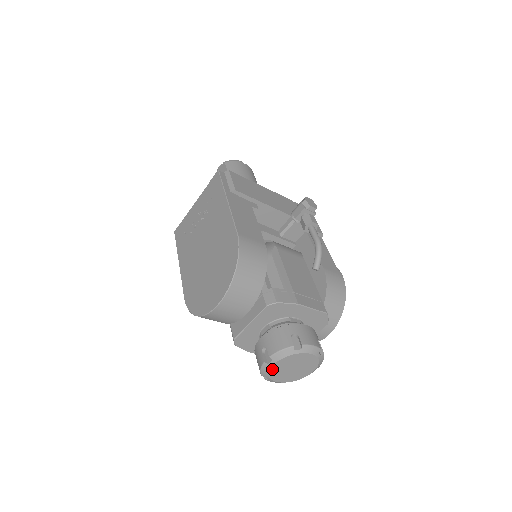
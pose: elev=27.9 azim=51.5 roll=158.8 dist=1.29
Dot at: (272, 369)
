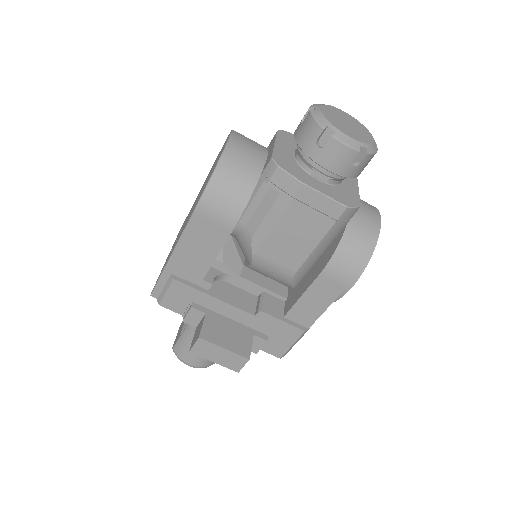
Dot at: (324, 114)
